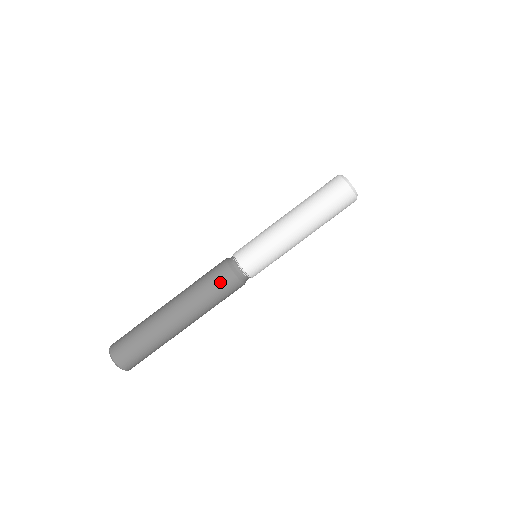
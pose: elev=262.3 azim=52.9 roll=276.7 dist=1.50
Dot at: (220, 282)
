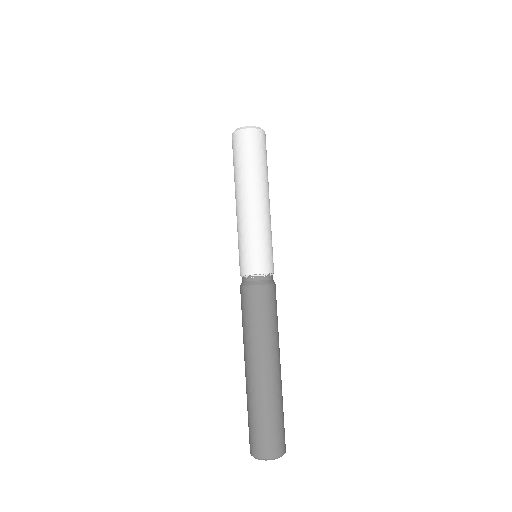
Dot at: (252, 304)
